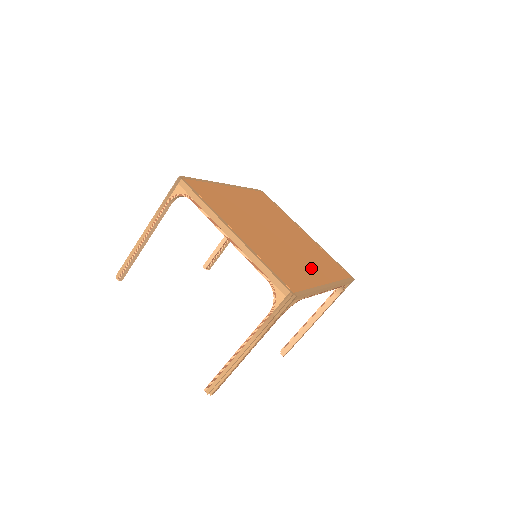
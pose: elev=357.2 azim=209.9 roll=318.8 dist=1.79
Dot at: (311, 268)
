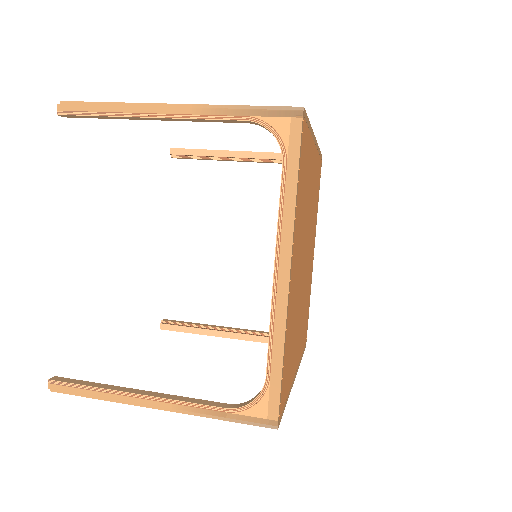
Dot at: occluded
